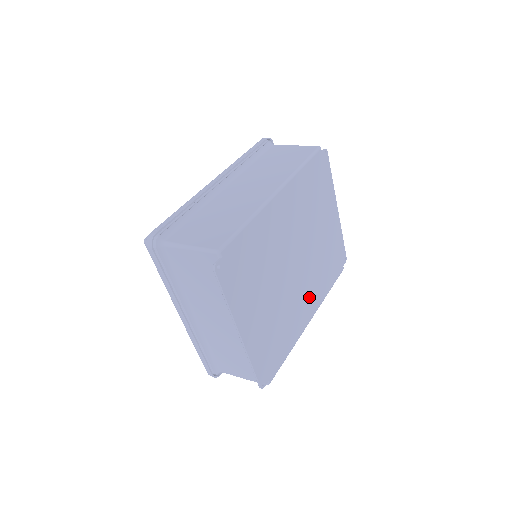
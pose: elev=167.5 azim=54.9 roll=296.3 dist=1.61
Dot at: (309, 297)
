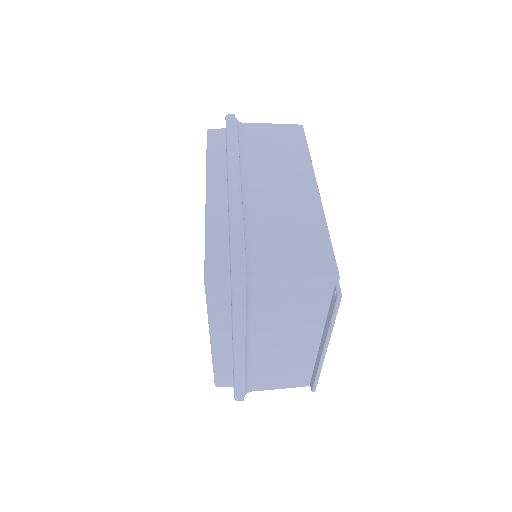
Dot at: occluded
